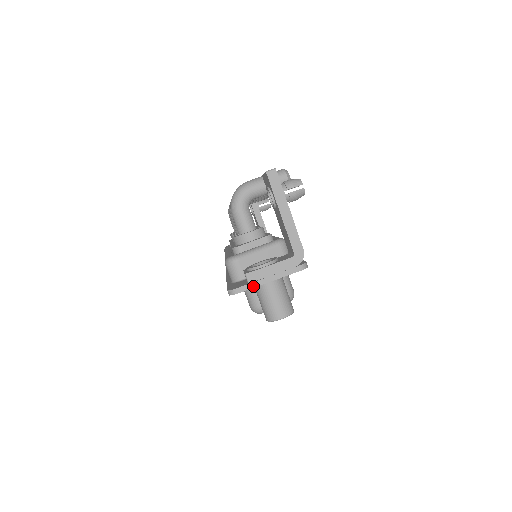
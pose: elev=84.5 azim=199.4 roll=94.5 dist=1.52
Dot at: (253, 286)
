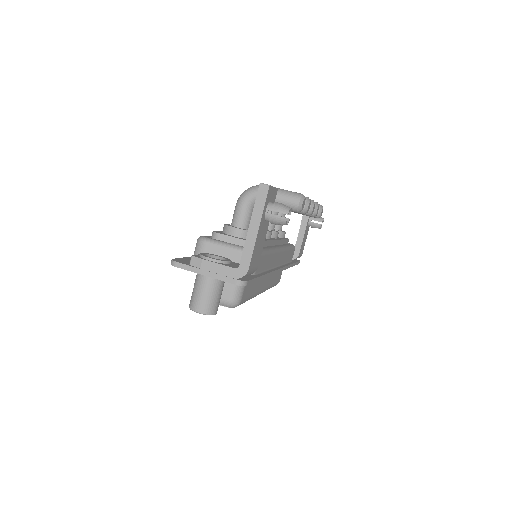
Dot at: (190, 269)
